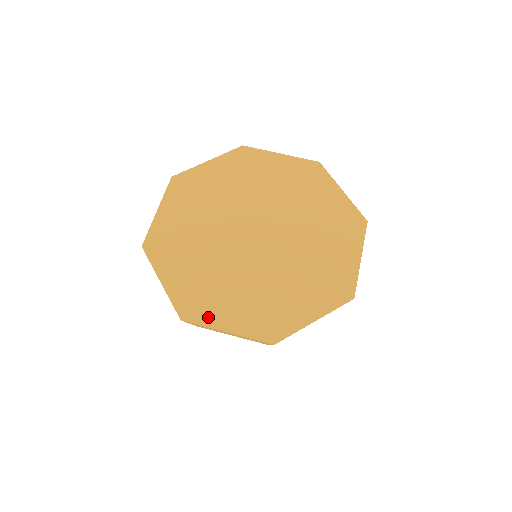
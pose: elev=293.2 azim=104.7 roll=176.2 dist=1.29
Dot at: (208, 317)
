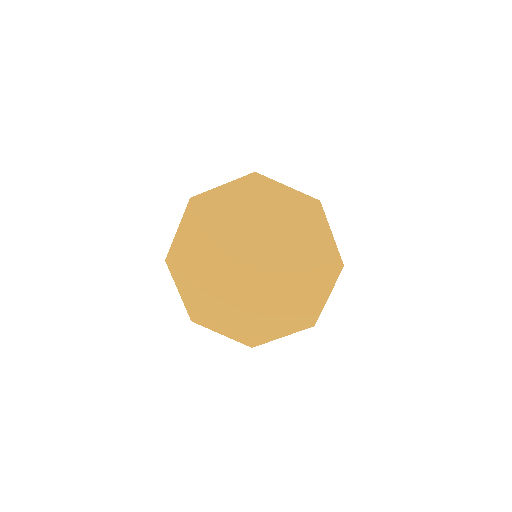
Dot at: (266, 336)
